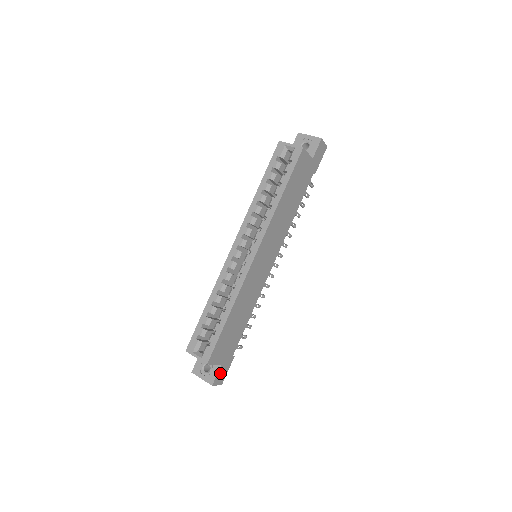
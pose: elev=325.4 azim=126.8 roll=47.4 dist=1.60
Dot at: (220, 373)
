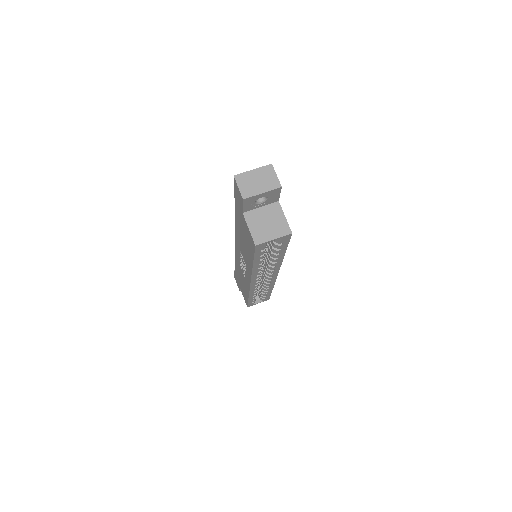
Dot at: occluded
